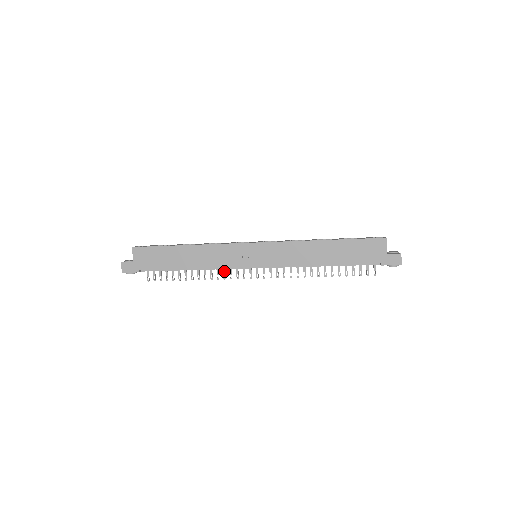
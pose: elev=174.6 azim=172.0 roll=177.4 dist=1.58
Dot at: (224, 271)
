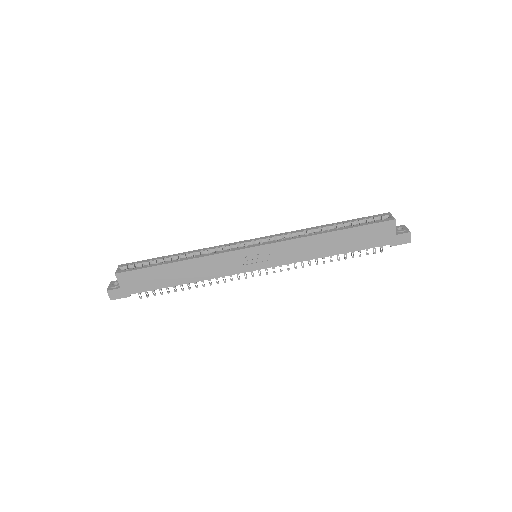
Dot at: occluded
